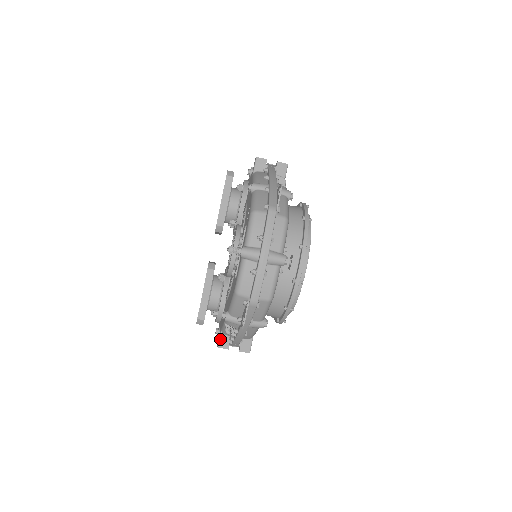
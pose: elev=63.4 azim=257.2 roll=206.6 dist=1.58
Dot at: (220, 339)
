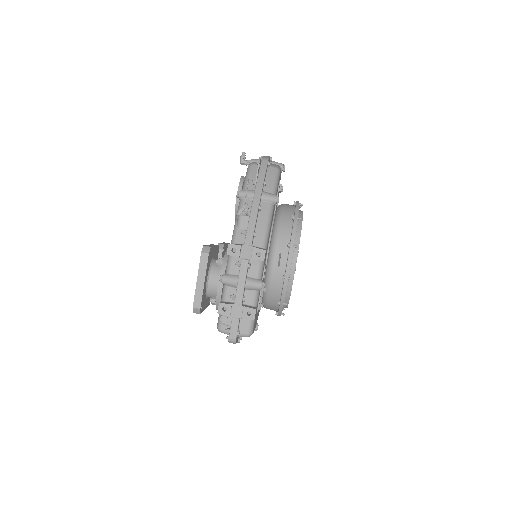
Dot at: occluded
